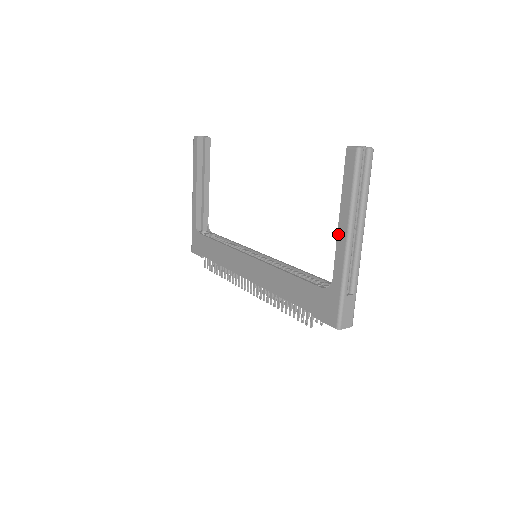
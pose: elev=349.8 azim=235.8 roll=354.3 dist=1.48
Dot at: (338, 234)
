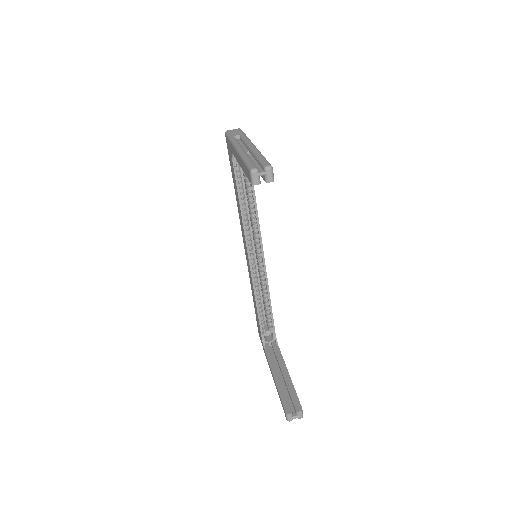
Dot at: (271, 371)
